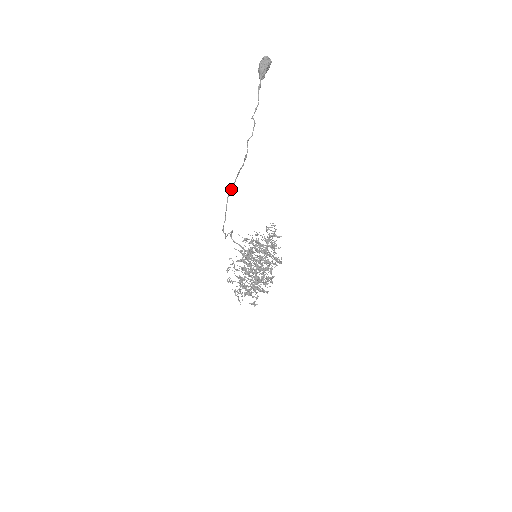
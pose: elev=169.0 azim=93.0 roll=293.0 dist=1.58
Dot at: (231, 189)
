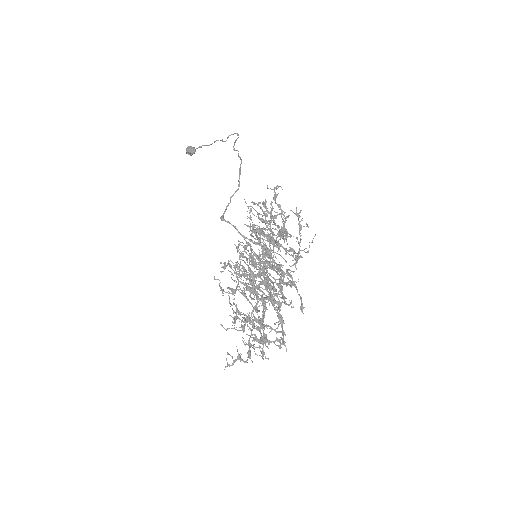
Dot at: occluded
